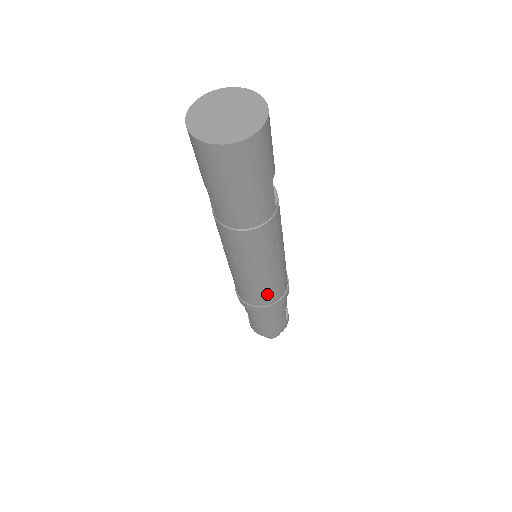
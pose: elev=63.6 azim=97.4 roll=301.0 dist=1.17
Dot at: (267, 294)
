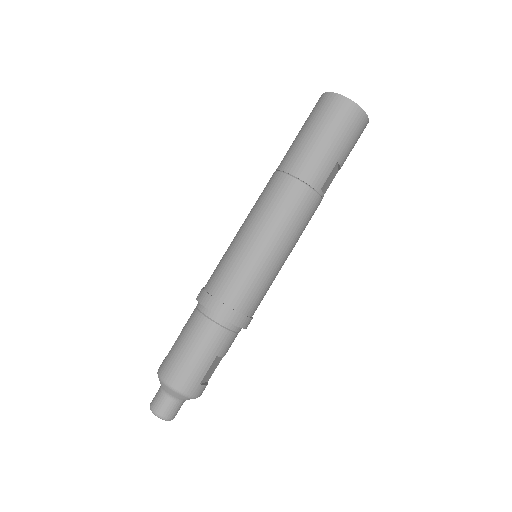
Dot at: (238, 282)
